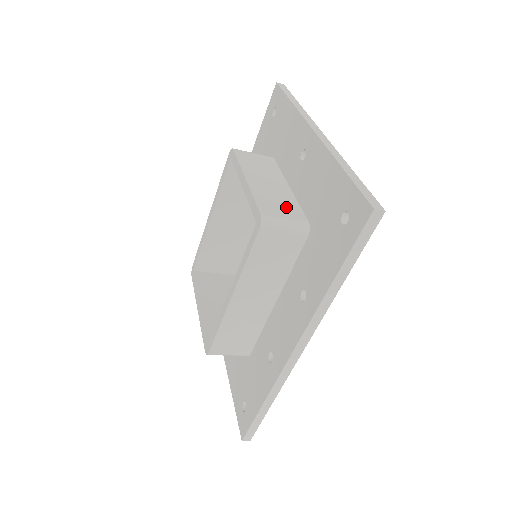
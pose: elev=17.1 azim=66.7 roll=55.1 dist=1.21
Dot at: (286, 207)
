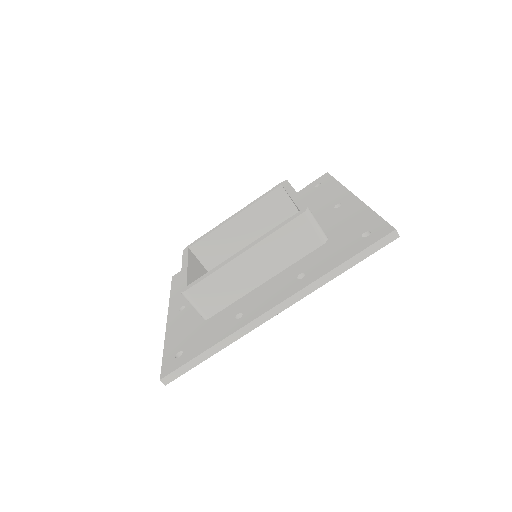
Dot at: occluded
